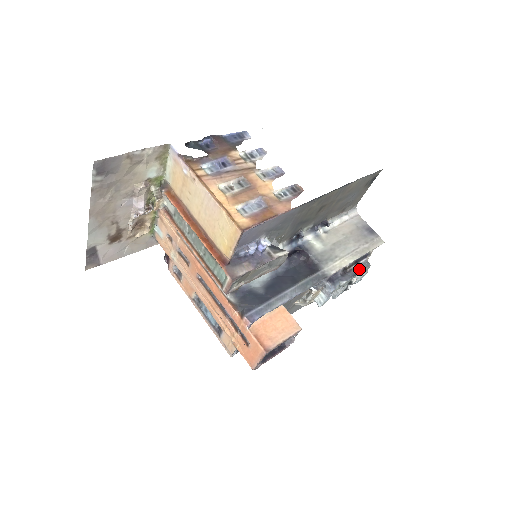
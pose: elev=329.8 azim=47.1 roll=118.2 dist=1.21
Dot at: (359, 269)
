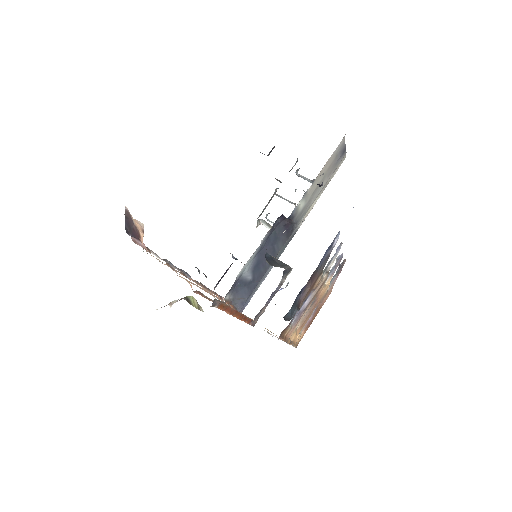
Dot at: occluded
